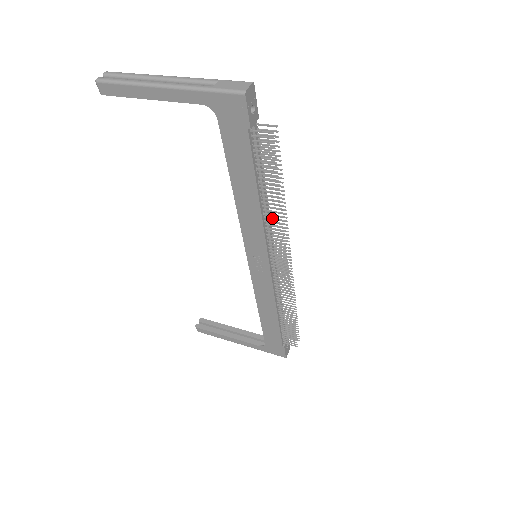
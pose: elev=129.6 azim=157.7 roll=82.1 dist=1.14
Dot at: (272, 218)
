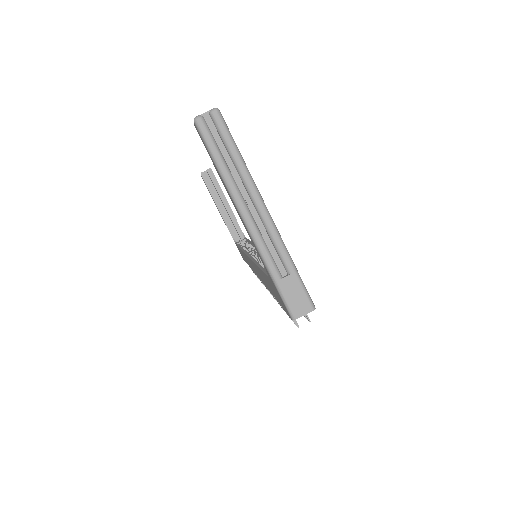
Dot at: occluded
